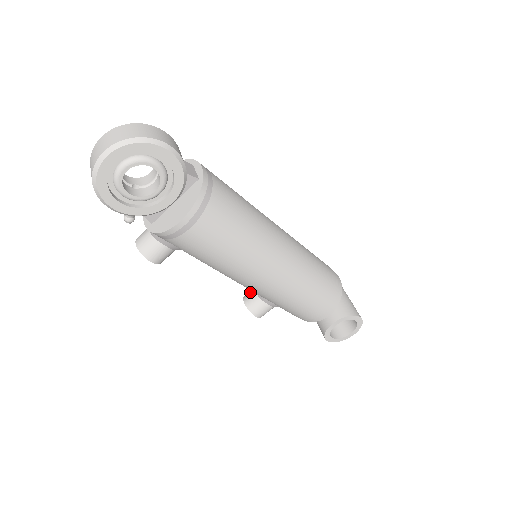
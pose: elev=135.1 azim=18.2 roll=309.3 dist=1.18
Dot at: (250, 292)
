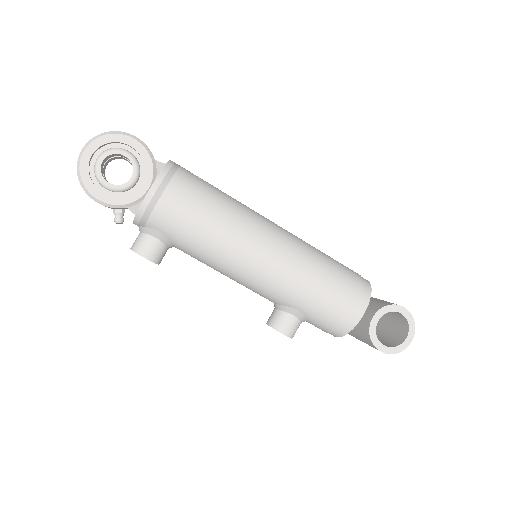
Dot at: occluded
